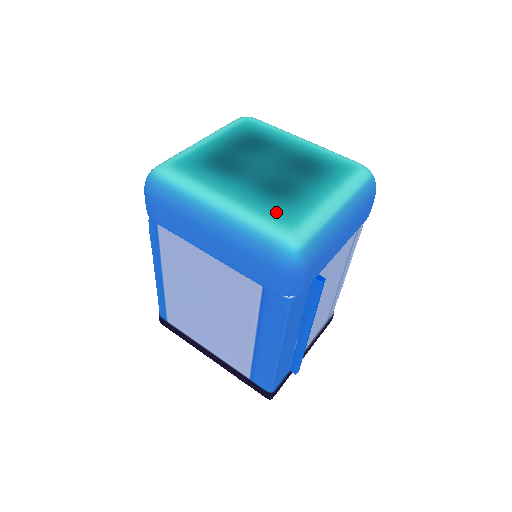
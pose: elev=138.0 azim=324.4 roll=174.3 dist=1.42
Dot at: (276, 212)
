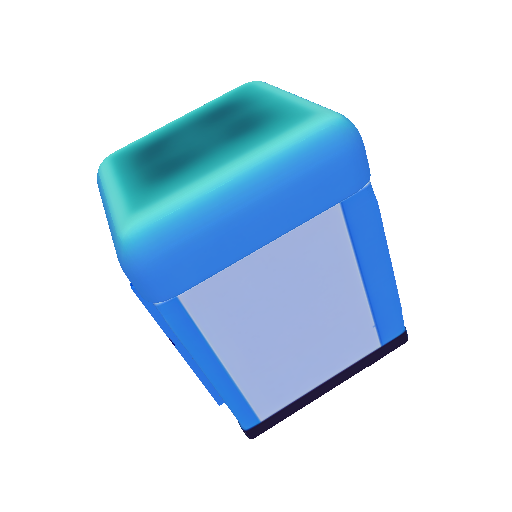
Dot at: (281, 125)
